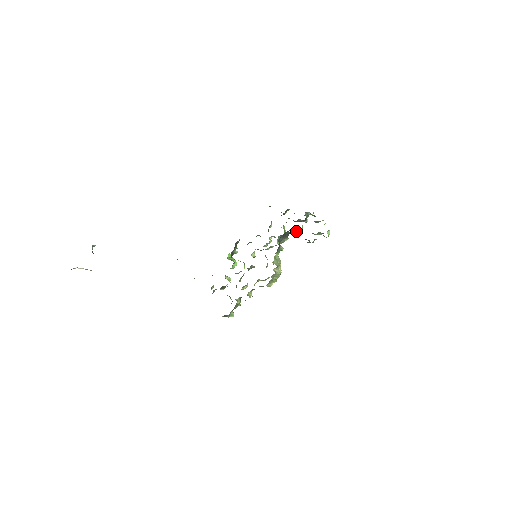
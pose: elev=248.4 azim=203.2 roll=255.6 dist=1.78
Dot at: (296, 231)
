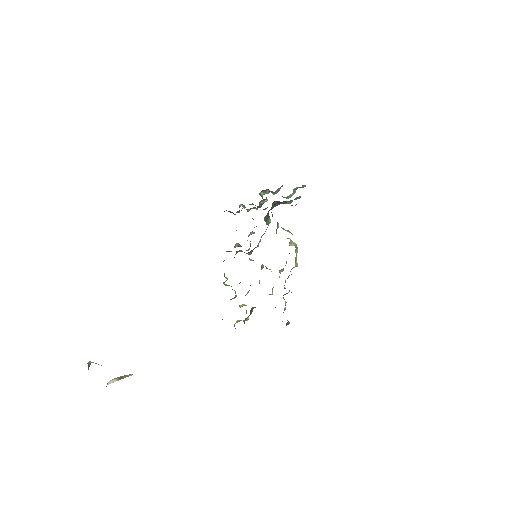
Dot at: occluded
